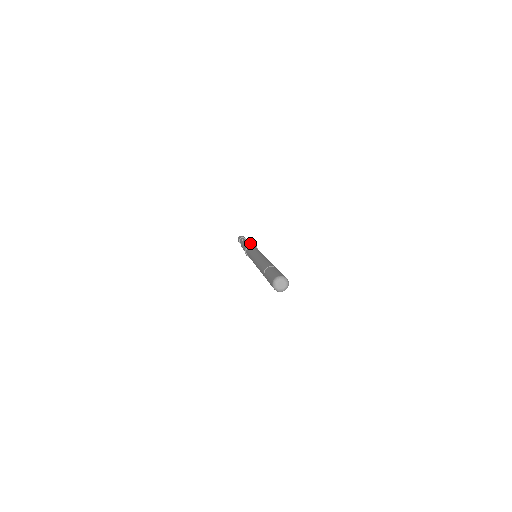
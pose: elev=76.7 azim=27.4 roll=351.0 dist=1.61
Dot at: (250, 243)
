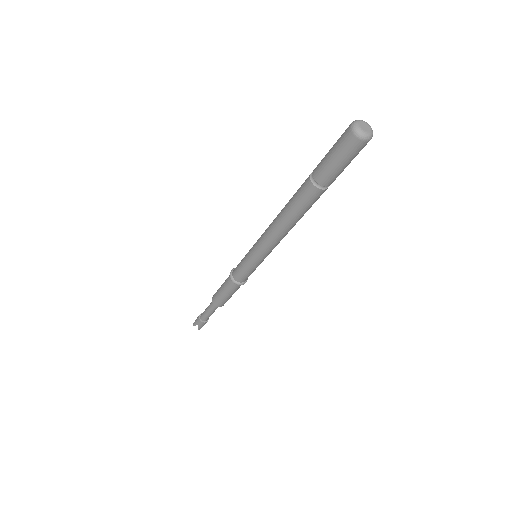
Dot at: occluded
